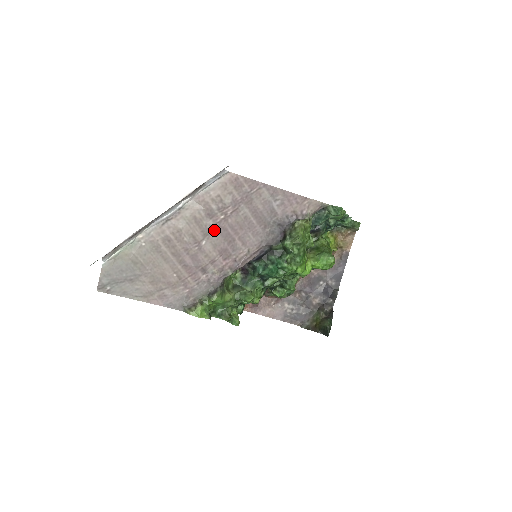
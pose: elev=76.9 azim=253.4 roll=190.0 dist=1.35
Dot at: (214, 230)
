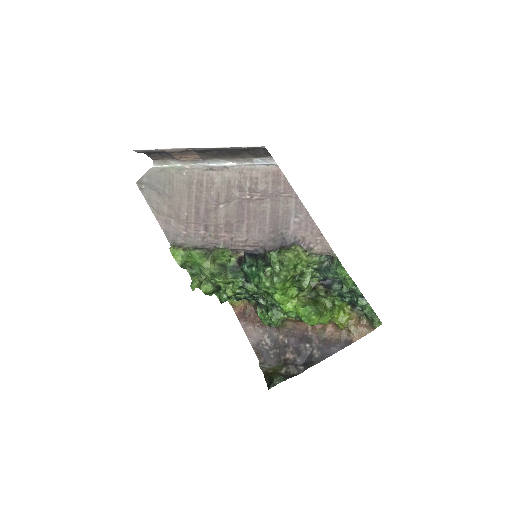
Dot at: (235, 202)
